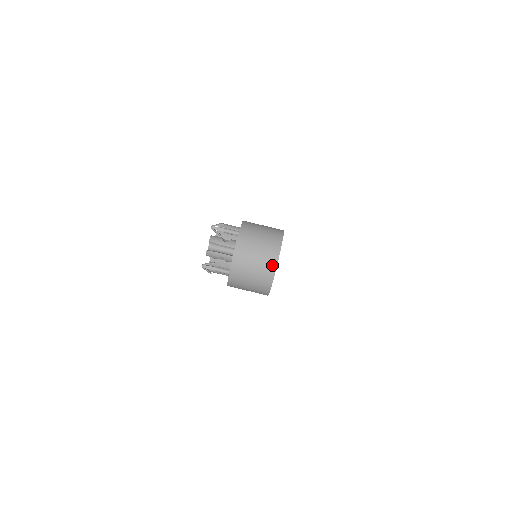
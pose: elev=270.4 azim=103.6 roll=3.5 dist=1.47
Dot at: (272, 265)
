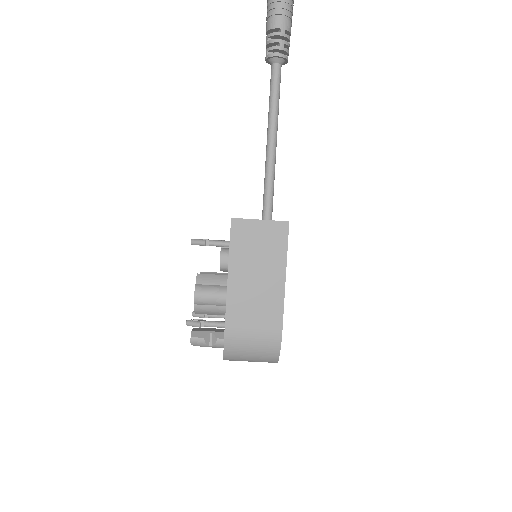
Dot at: occluded
